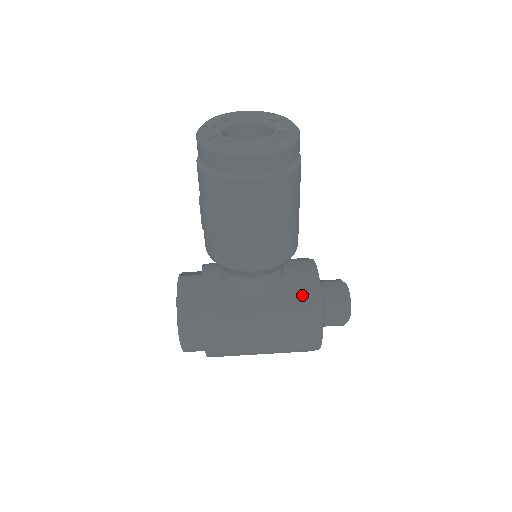
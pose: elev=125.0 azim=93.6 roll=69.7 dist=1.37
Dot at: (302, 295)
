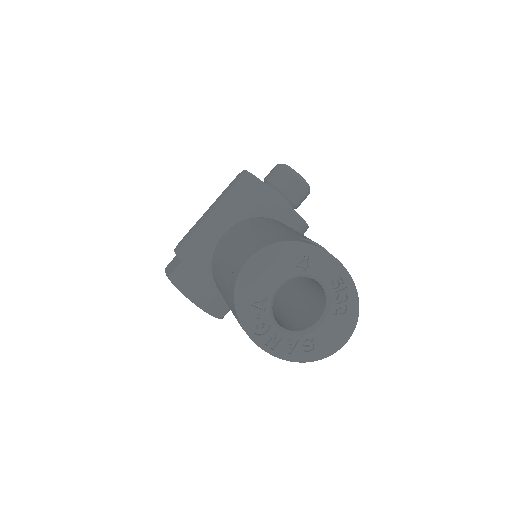
Dot at: occluded
